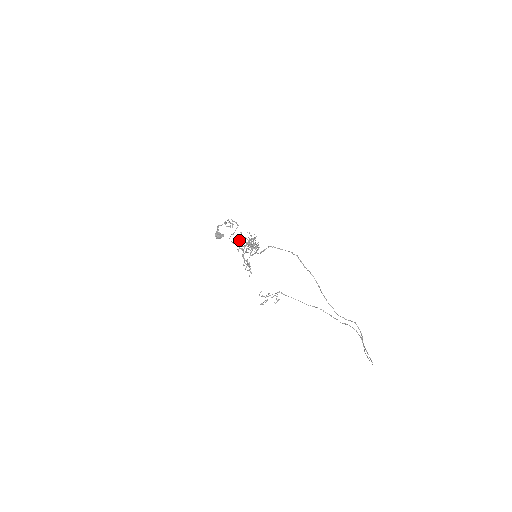
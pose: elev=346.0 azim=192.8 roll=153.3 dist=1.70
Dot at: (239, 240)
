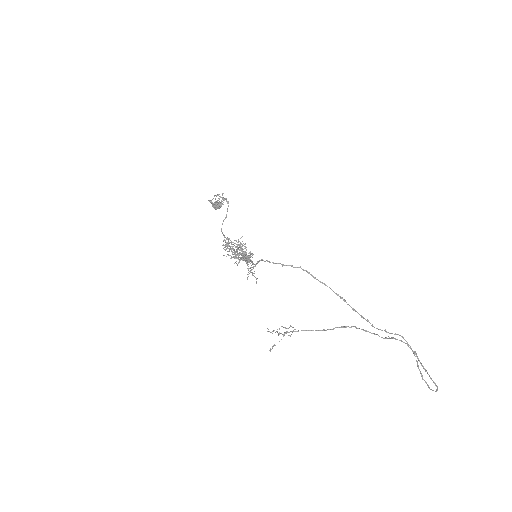
Dot at: (223, 255)
